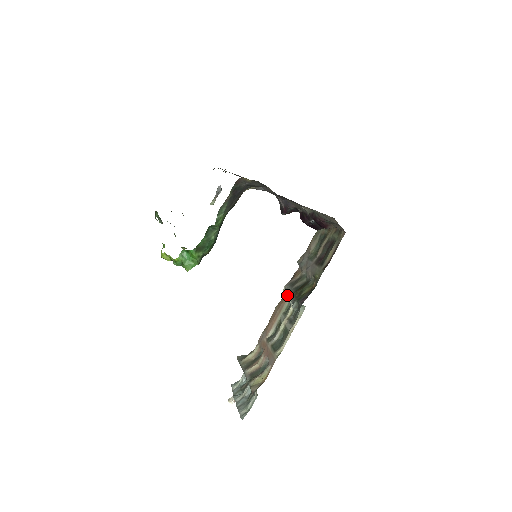
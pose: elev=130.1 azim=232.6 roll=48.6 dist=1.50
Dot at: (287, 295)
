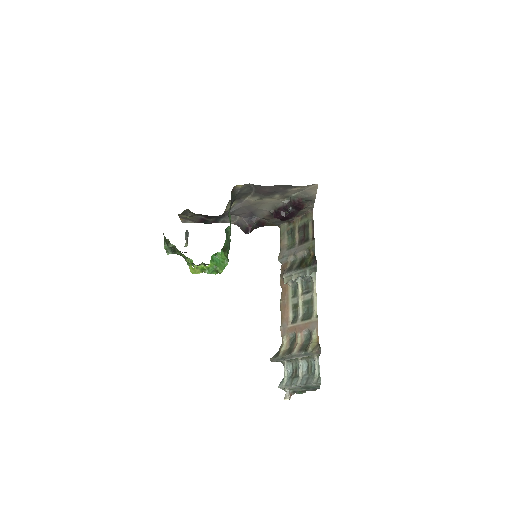
Dot at: (292, 276)
